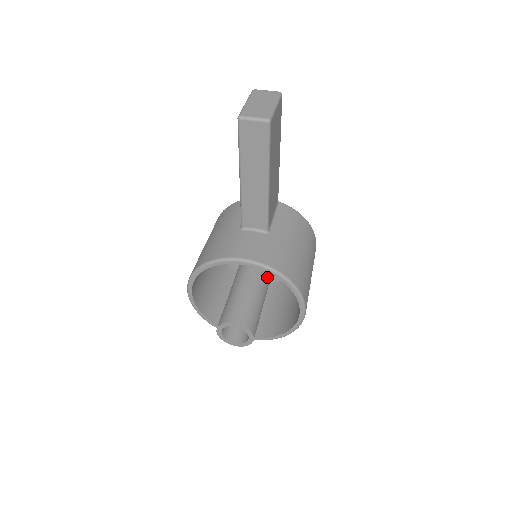
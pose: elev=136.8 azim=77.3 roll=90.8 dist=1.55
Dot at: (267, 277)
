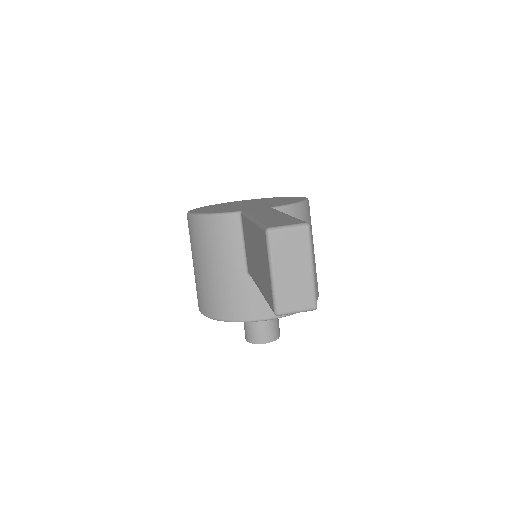
Dot at: occluded
